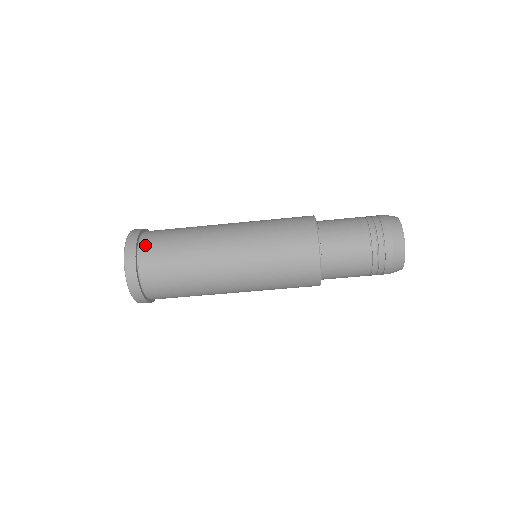
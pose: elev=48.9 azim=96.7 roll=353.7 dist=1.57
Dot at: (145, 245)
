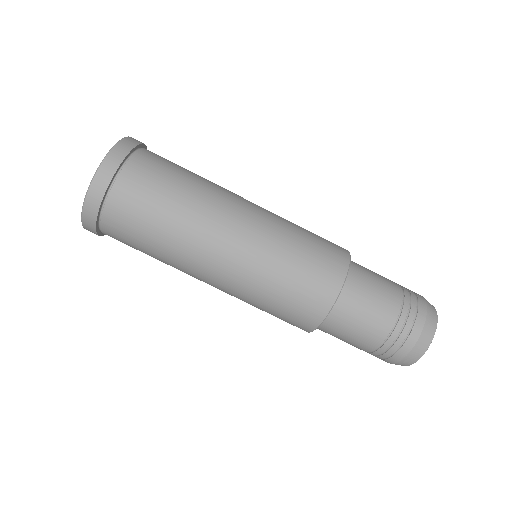
Dot at: (126, 180)
